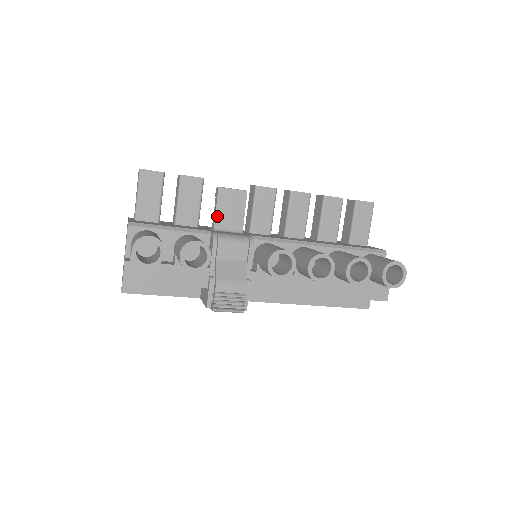
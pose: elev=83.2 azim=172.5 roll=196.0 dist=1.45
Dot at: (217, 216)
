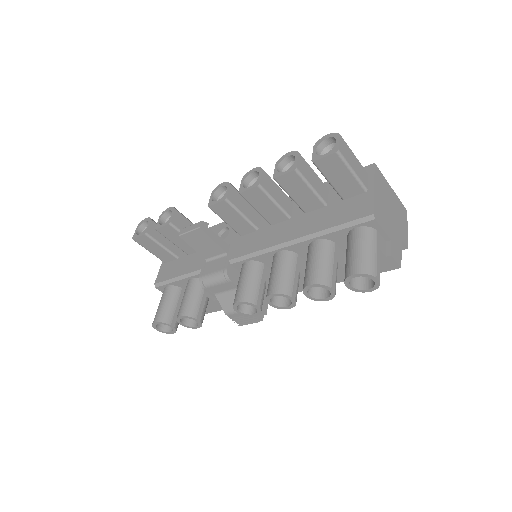
Dot at: (199, 252)
